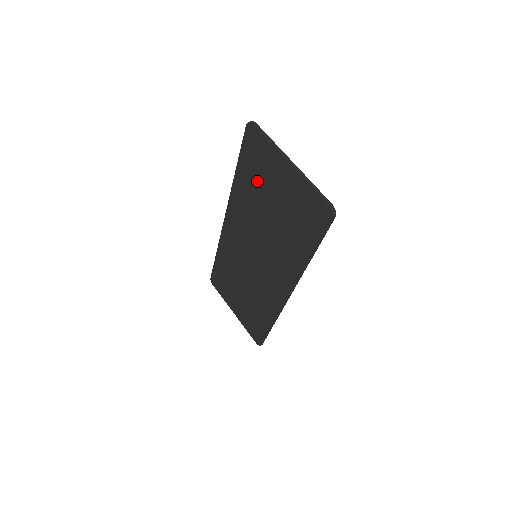
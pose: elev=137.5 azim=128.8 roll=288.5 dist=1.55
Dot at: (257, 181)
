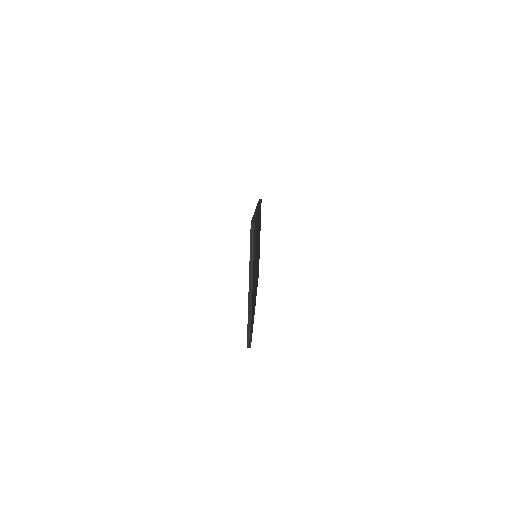
Dot at: occluded
